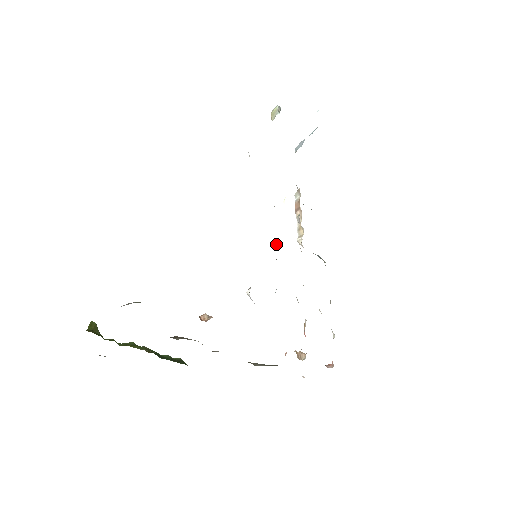
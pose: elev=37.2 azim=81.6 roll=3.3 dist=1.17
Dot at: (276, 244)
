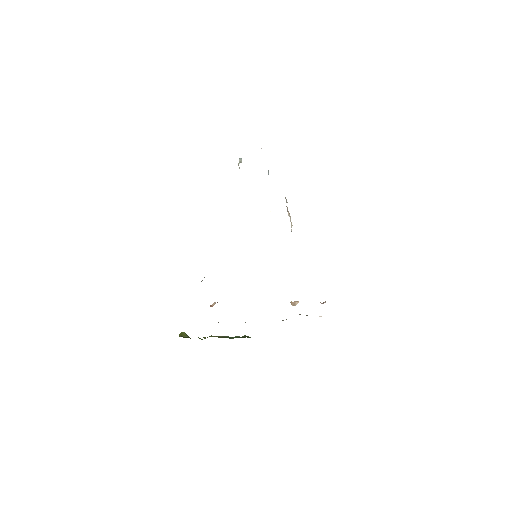
Dot at: occluded
